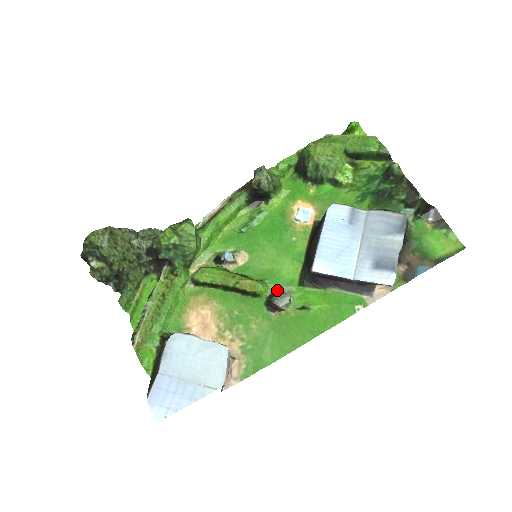
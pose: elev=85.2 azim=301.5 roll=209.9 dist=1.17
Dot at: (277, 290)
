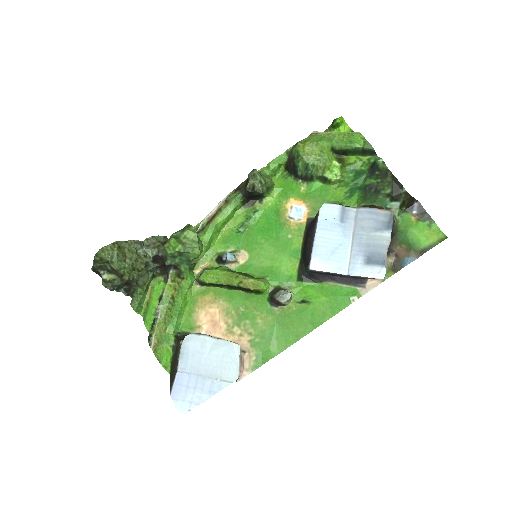
Dot at: (278, 286)
